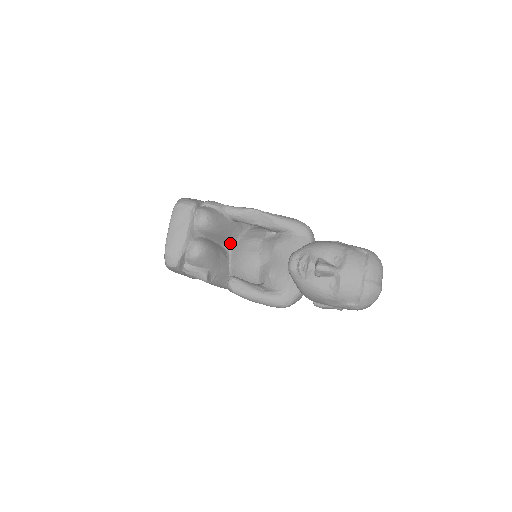
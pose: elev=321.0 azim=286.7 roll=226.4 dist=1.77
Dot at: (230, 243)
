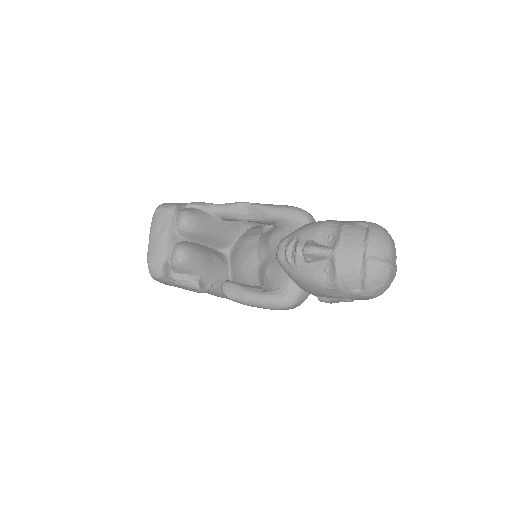
Dot at: (228, 246)
